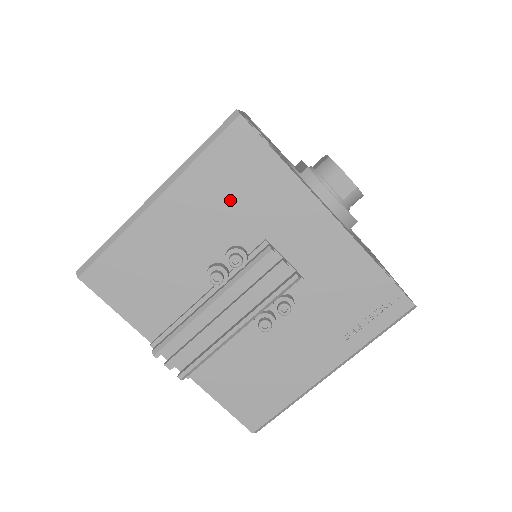
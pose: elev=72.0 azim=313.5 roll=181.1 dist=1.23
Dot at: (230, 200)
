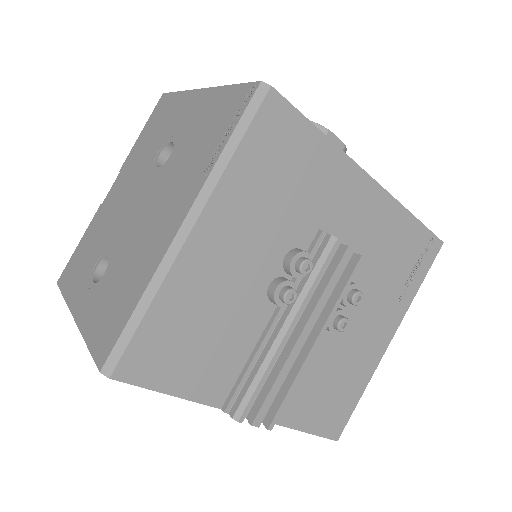
Dot at: (277, 198)
